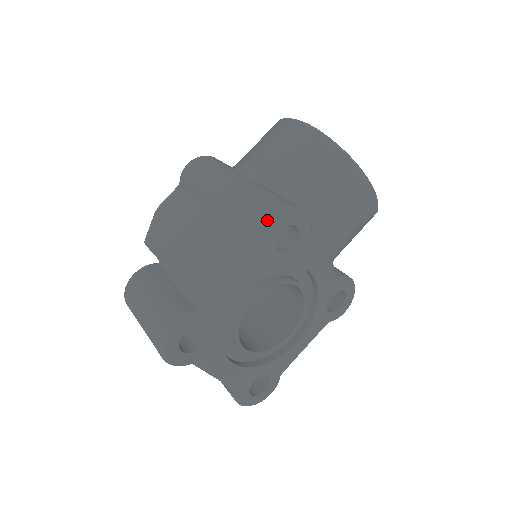
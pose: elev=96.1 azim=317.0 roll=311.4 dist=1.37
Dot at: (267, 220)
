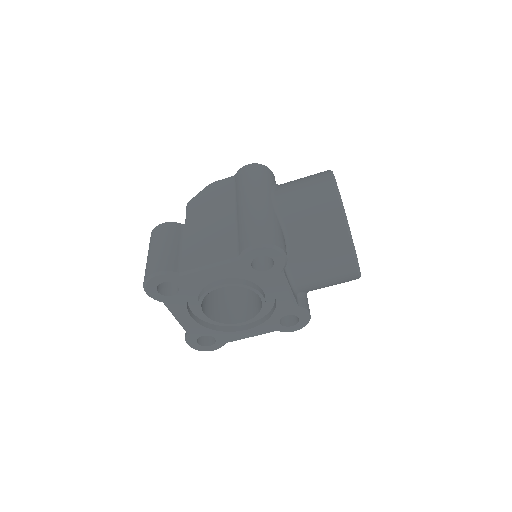
Dot at: (252, 245)
